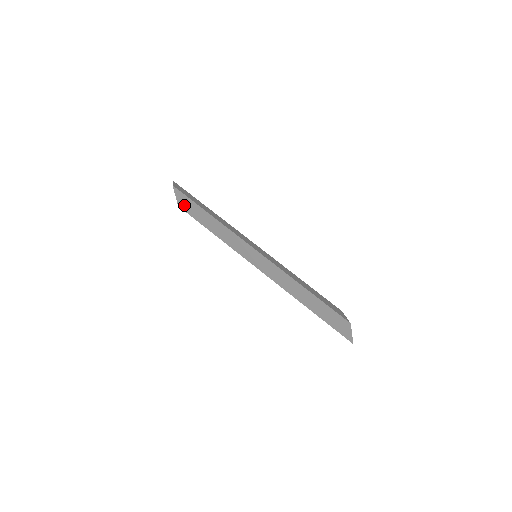
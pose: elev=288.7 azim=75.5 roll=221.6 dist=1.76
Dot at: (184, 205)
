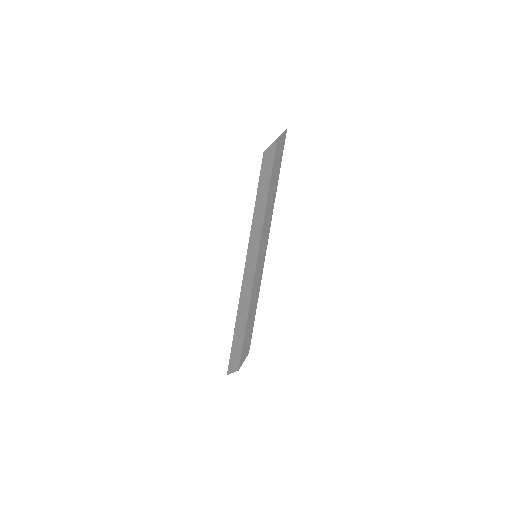
Dot at: (266, 160)
